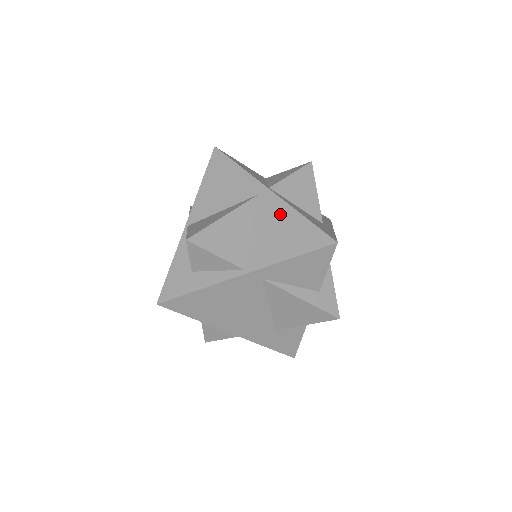
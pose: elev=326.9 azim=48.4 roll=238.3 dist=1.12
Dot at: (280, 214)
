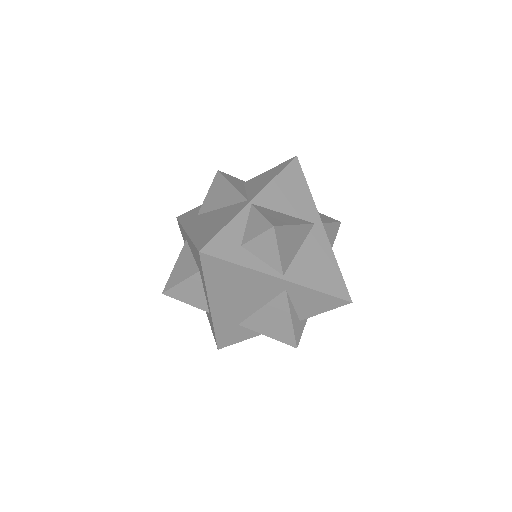
Dot at: (324, 251)
